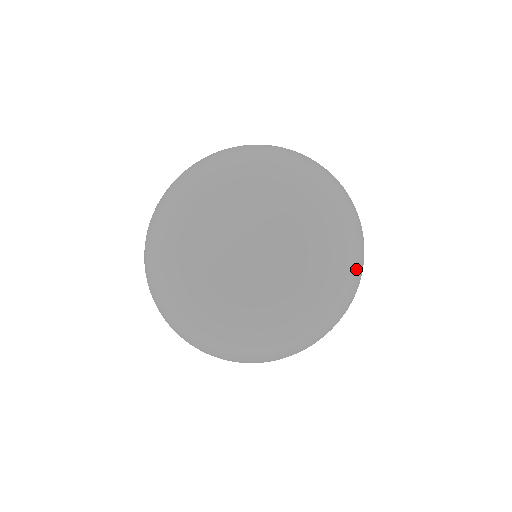
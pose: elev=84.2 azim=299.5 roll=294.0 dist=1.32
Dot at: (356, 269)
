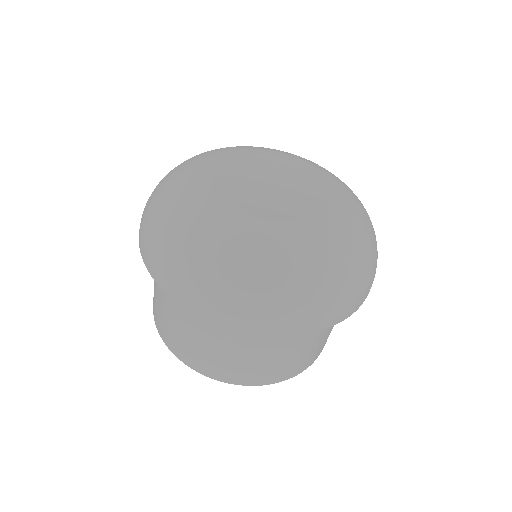
Dot at: (335, 302)
